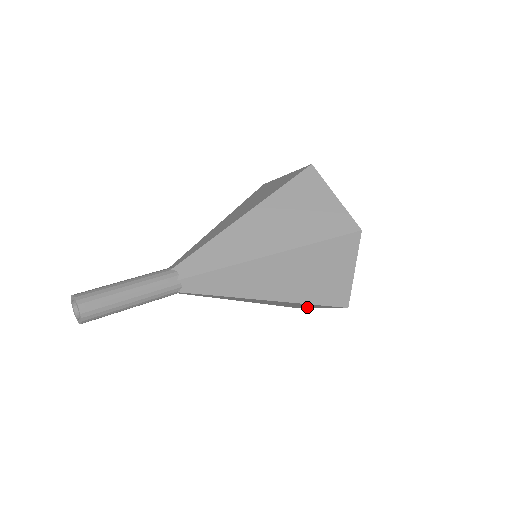
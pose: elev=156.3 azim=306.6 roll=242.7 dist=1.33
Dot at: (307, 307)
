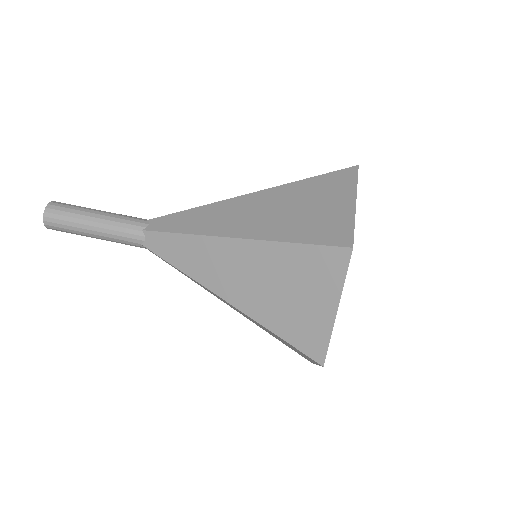
Dot at: occluded
